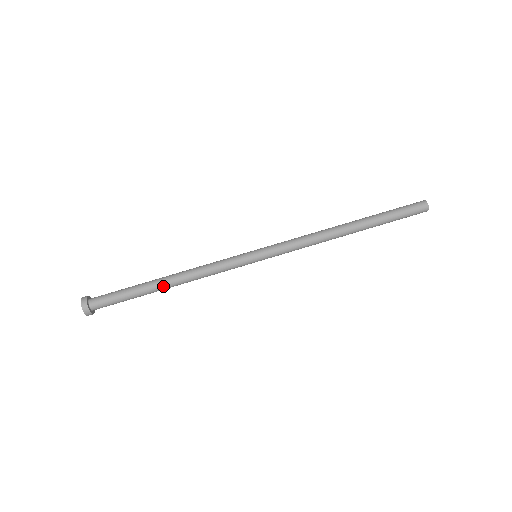
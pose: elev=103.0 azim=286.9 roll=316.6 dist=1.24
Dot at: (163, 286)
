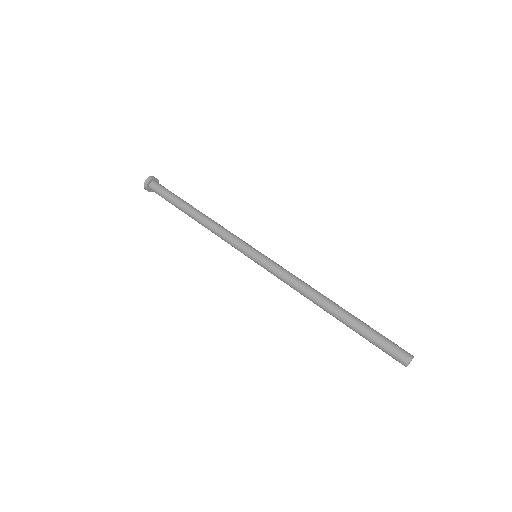
Dot at: (191, 212)
